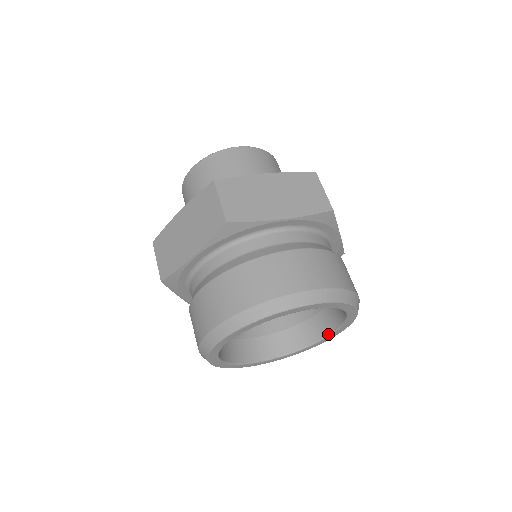
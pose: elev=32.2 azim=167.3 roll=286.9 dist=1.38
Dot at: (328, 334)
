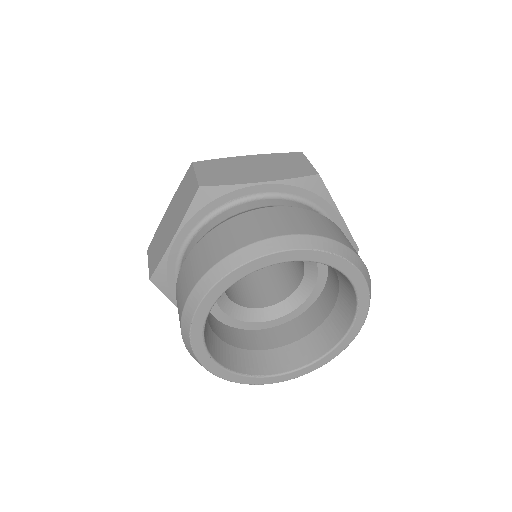
Dot at: (289, 370)
